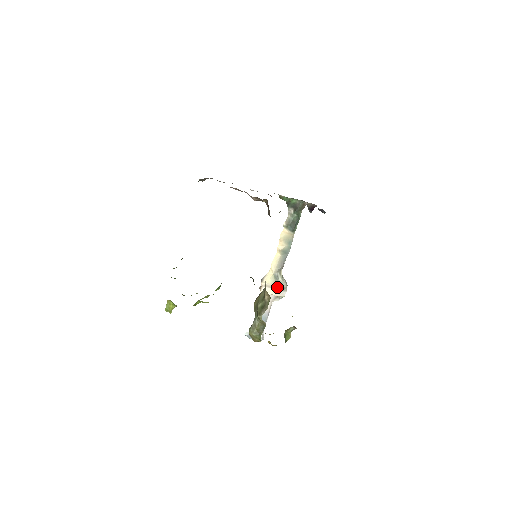
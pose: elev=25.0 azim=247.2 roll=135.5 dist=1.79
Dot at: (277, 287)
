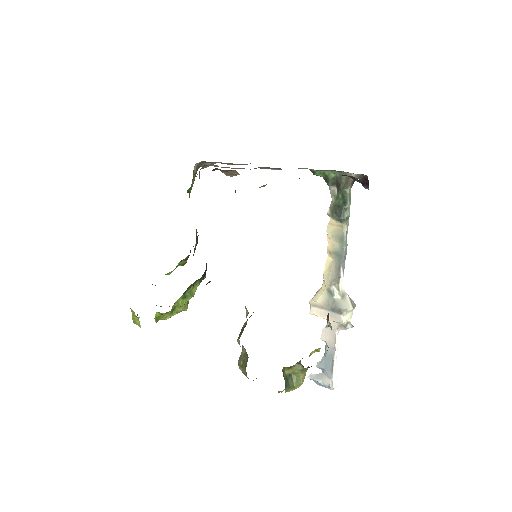
Dot at: (330, 308)
